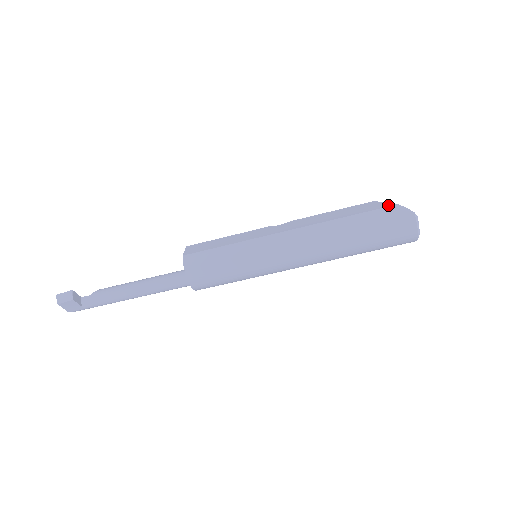
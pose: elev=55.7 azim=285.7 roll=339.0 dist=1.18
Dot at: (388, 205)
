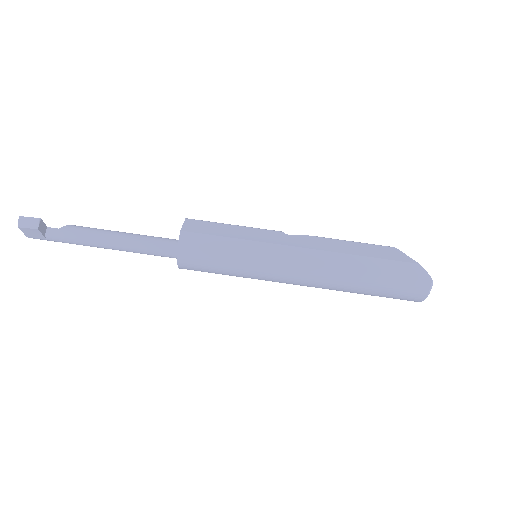
Dot at: (410, 260)
